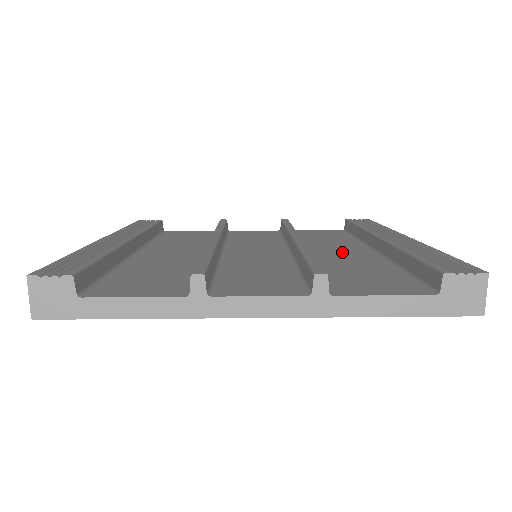
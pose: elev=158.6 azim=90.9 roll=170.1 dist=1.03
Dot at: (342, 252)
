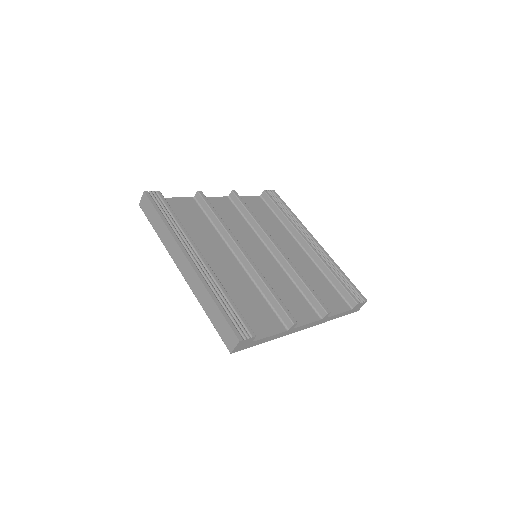
Dot at: (291, 251)
